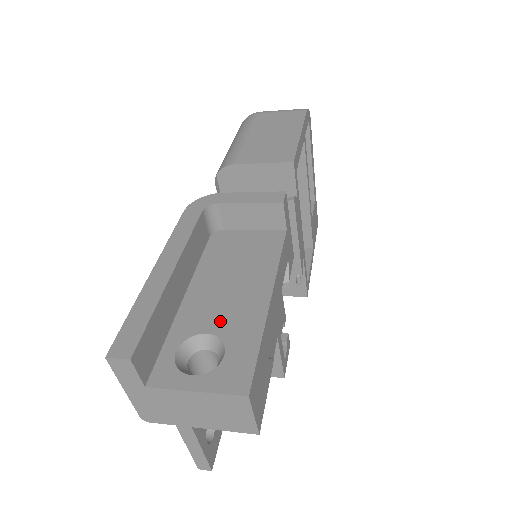
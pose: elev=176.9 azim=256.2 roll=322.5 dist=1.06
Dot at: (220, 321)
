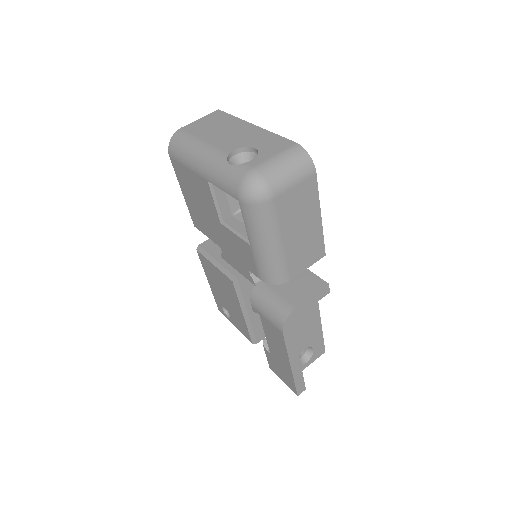
Dot at: (307, 343)
